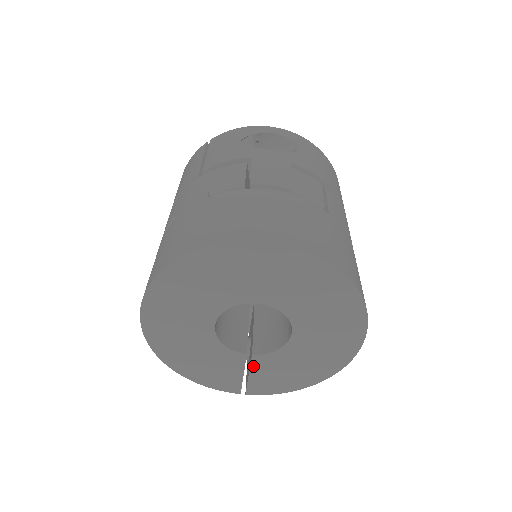
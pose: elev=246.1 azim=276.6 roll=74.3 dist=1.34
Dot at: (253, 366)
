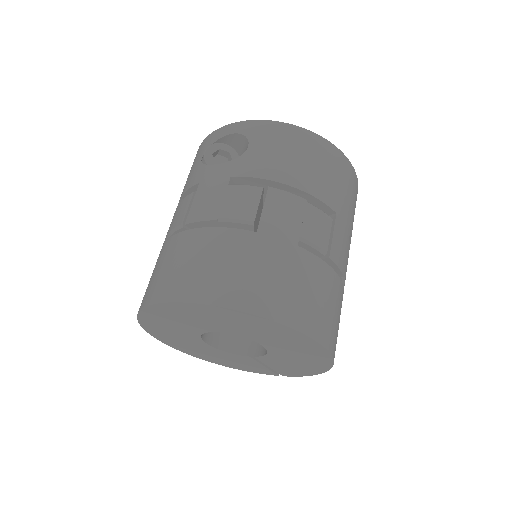
Dot at: (264, 362)
